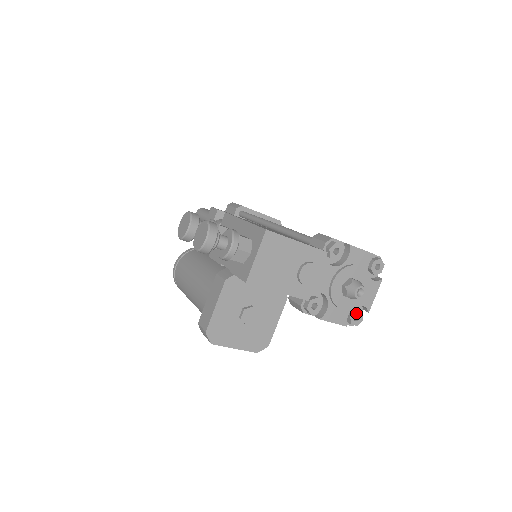
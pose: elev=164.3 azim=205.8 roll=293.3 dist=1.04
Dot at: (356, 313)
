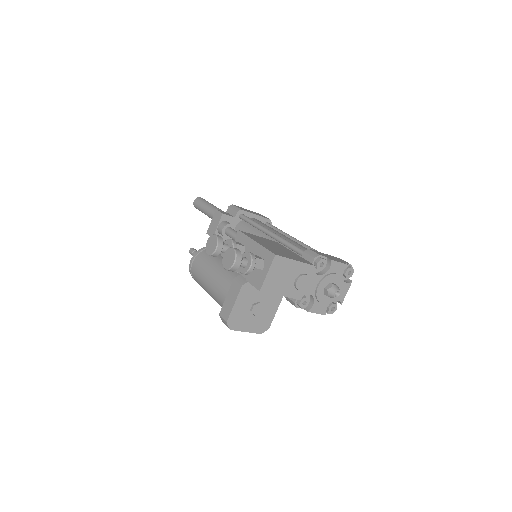
Dot at: (333, 305)
